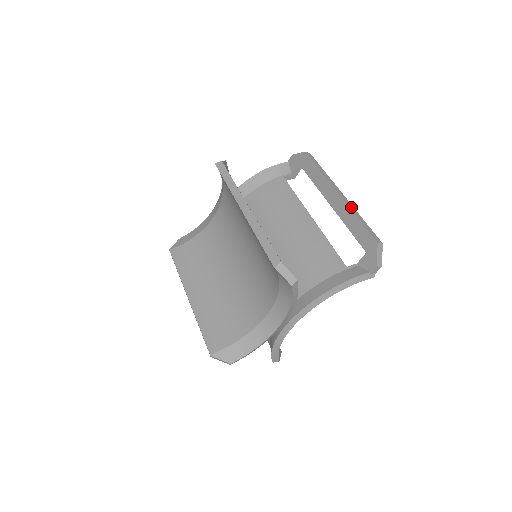
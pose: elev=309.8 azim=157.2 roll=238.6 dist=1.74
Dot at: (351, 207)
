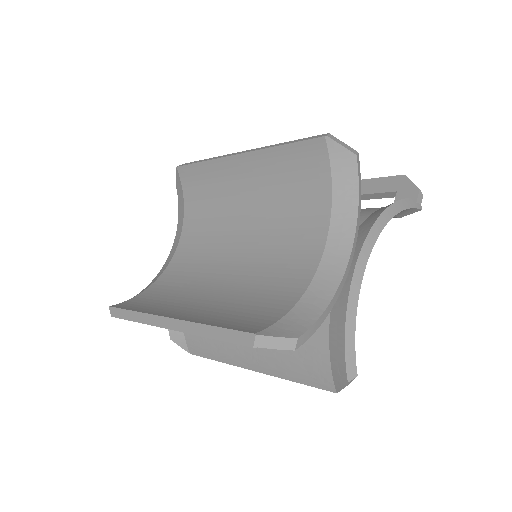
Dot at: occluded
